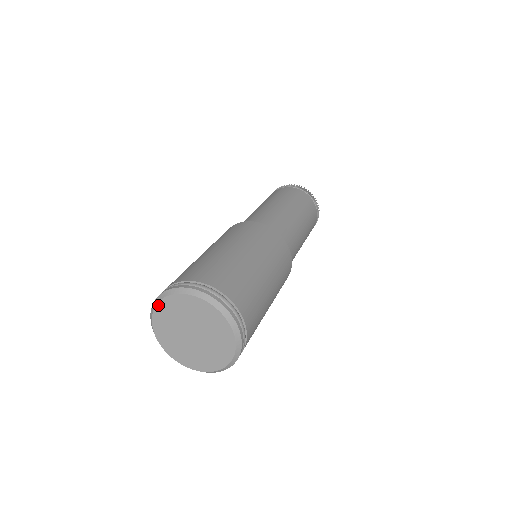
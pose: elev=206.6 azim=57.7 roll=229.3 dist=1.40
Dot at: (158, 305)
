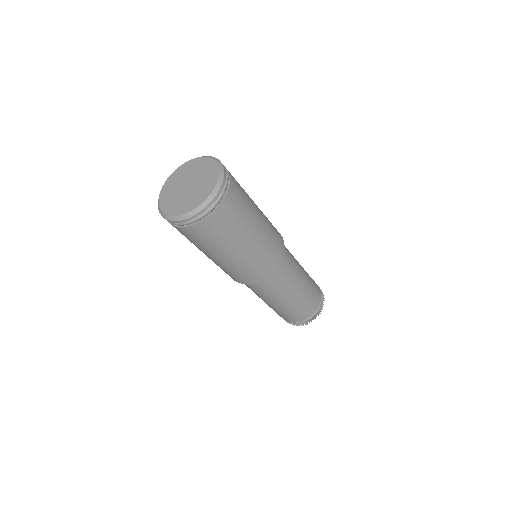
Dot at: (169, 177)
